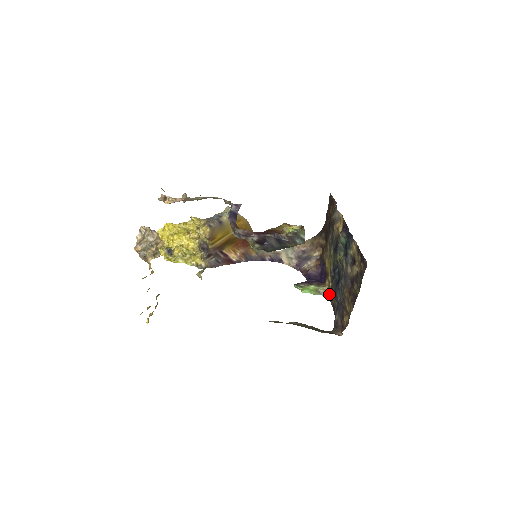
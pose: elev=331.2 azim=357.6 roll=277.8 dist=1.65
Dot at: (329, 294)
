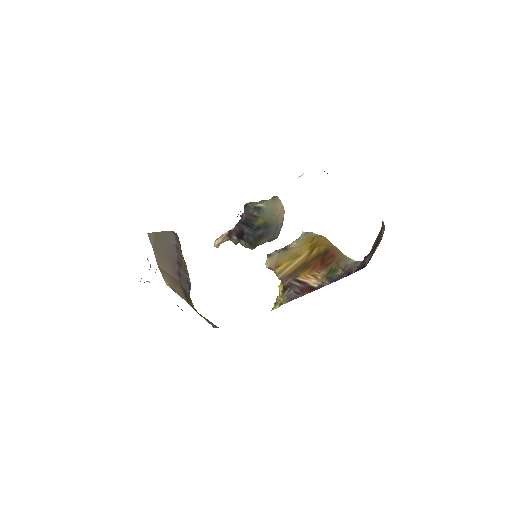
Dot at: occluded
